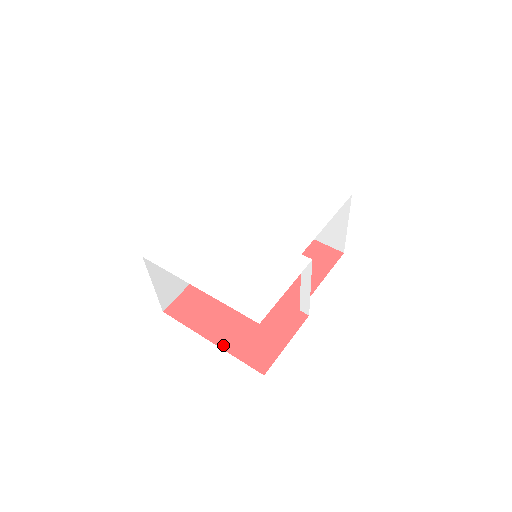
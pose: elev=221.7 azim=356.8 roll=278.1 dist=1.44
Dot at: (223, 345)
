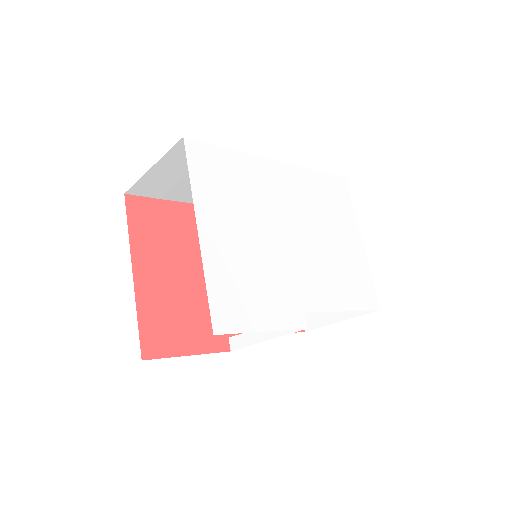
Dot at: (139, 289)
